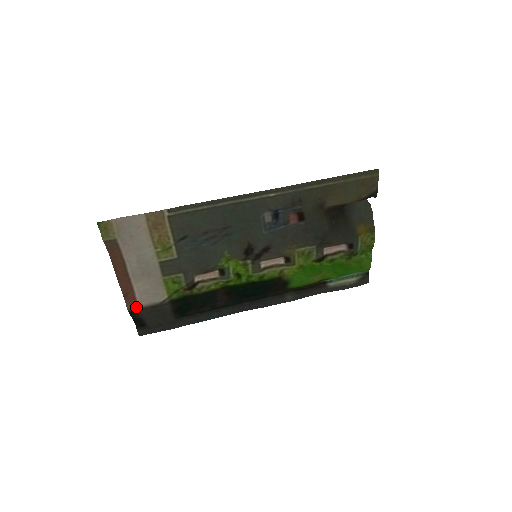
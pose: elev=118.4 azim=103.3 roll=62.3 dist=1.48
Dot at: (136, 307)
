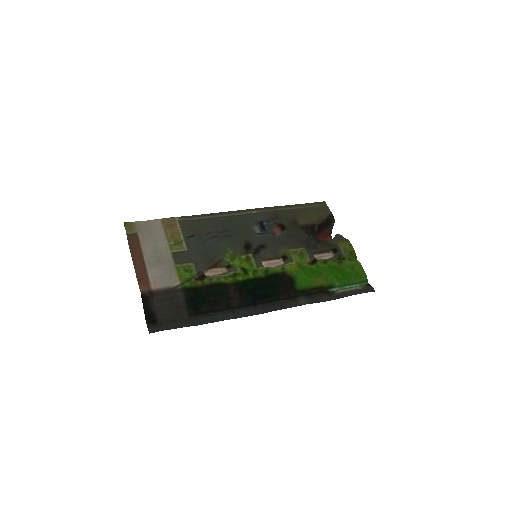
Dot at: (149, 290)
